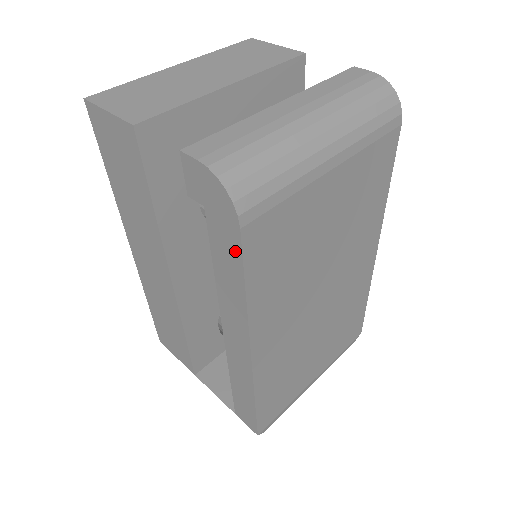
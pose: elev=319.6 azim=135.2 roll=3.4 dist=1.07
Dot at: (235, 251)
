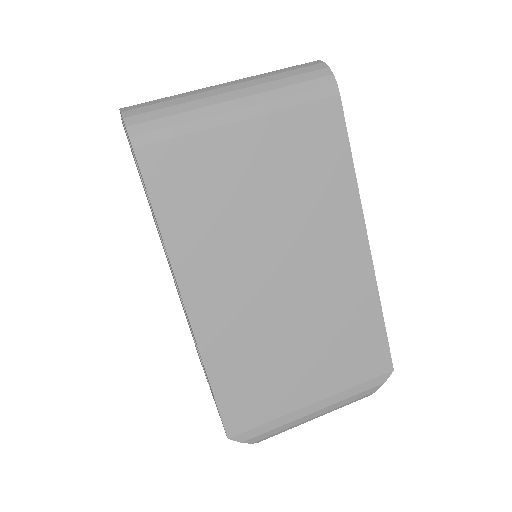
Dot at: (142, 177)
